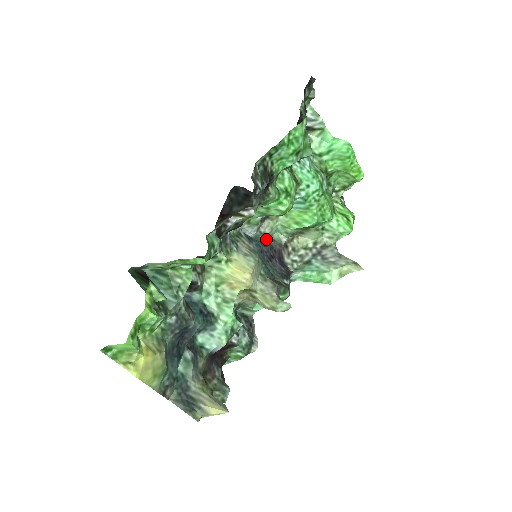
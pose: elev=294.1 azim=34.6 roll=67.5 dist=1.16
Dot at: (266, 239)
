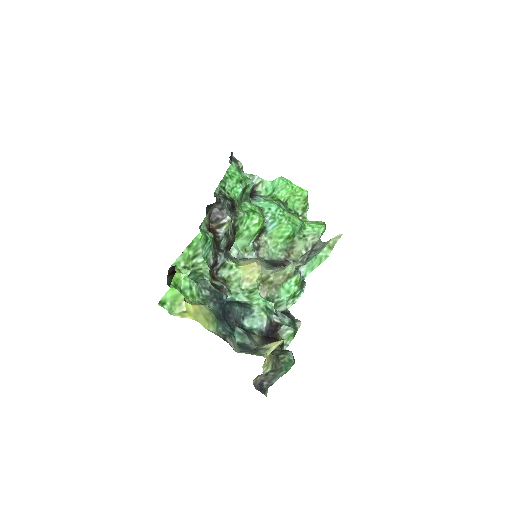
Dot at: (268, 261)
